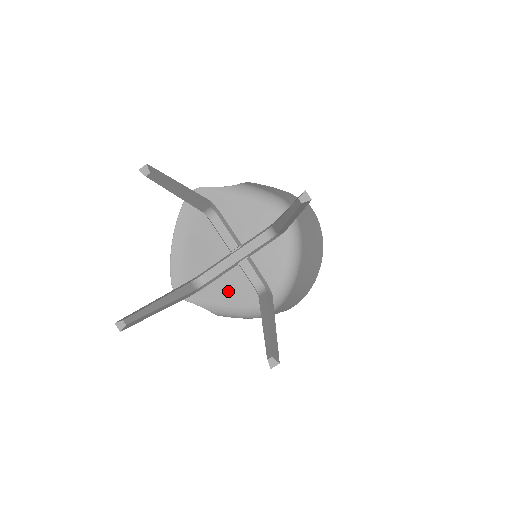
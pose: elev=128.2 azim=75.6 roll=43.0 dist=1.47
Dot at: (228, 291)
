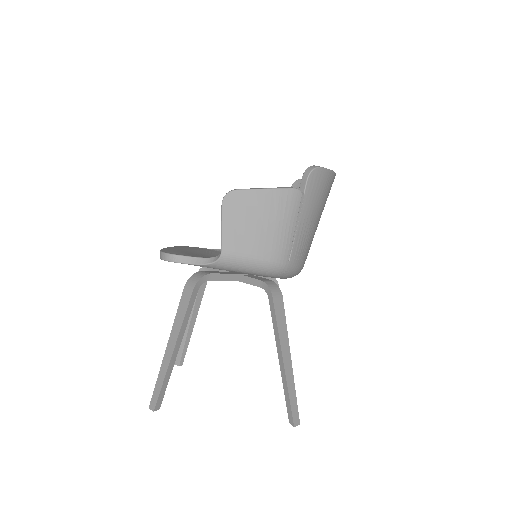
Dot at: occluded
